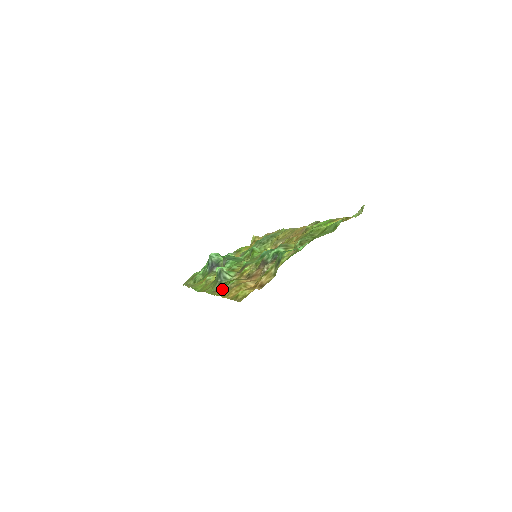
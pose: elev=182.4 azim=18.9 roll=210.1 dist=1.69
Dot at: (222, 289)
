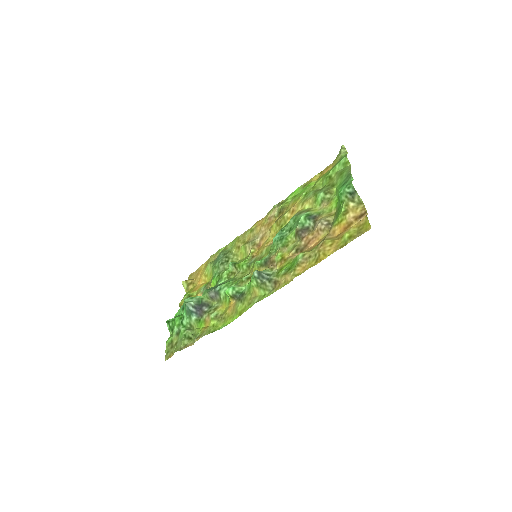
Dot at: (296, 269)
